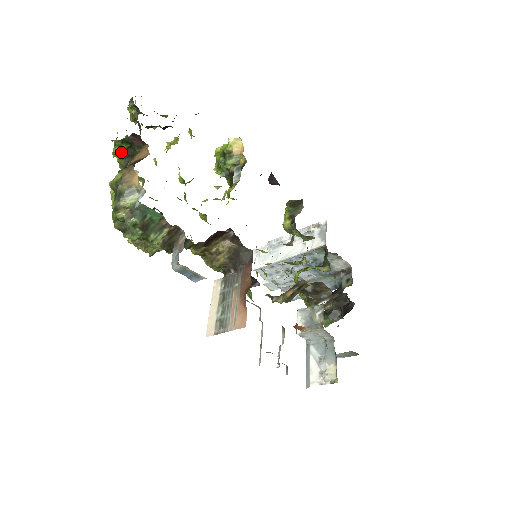
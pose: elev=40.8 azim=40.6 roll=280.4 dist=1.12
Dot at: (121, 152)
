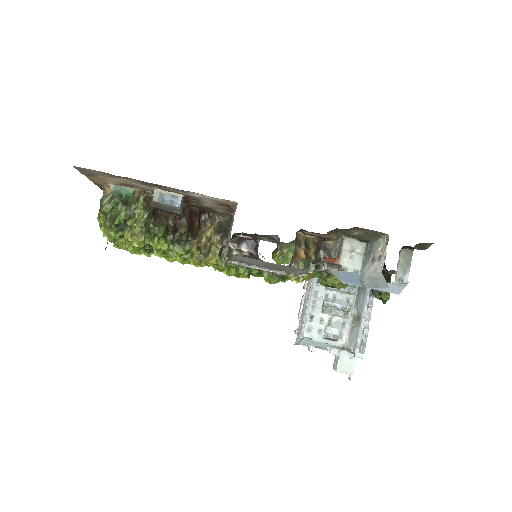
Dot at: occluded
